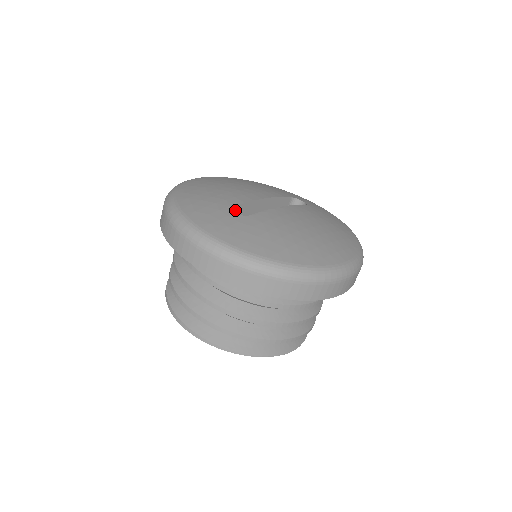
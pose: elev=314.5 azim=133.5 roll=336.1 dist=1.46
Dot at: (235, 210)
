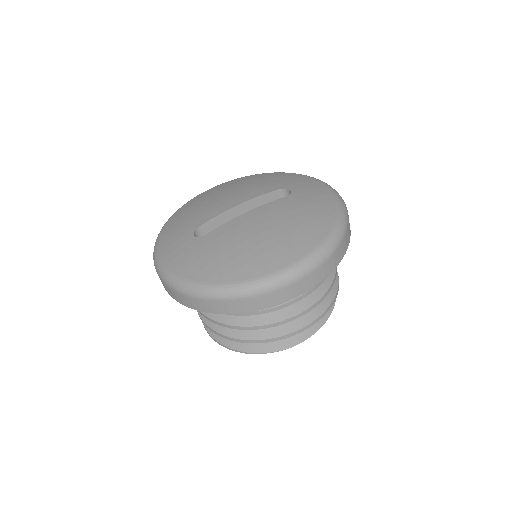
Dot at: (202, 229)
